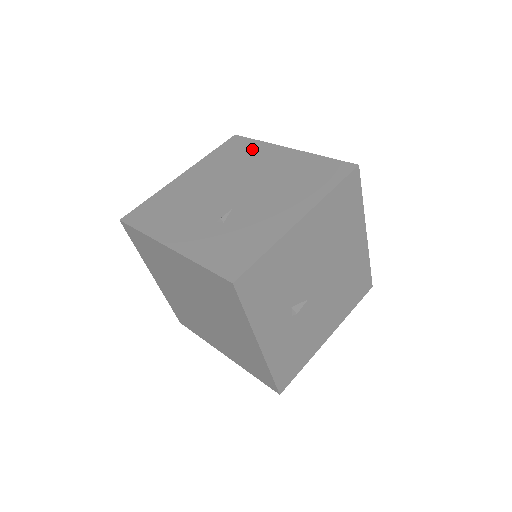
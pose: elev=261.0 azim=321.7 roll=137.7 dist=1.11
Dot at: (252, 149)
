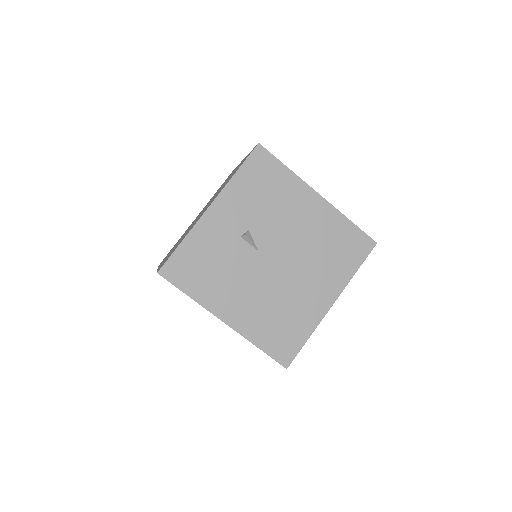
Dot at: occluded
